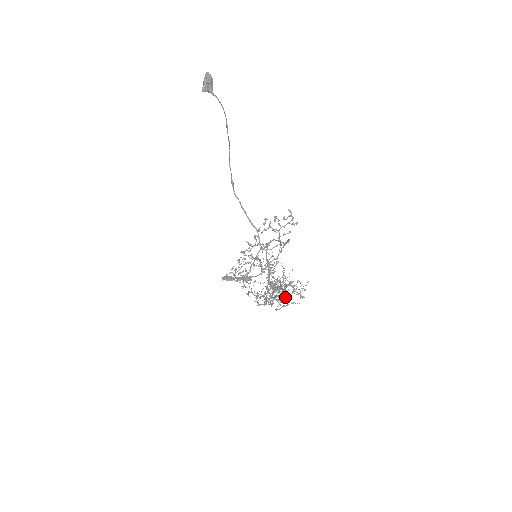
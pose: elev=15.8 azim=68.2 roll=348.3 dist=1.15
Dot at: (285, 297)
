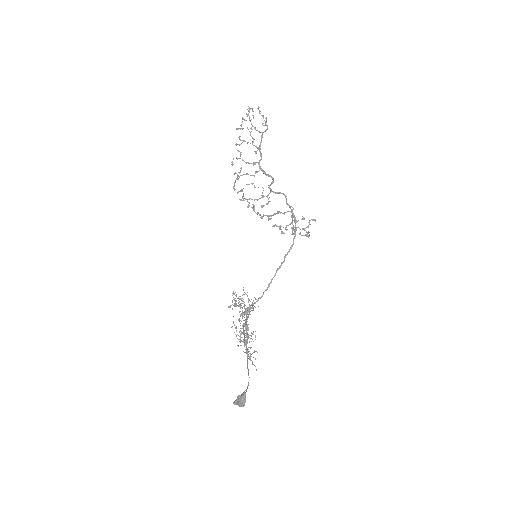
Dot at: occluded
